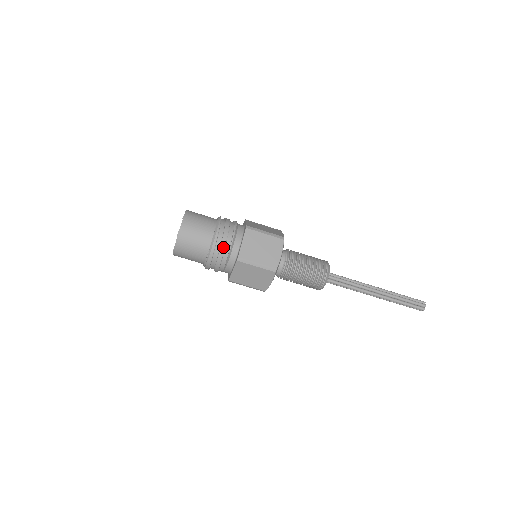
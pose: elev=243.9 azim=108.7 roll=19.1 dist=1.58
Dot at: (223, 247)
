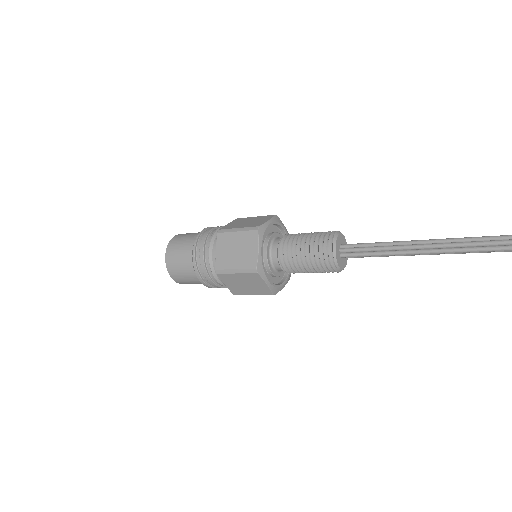
Dot at: (203, 263)
